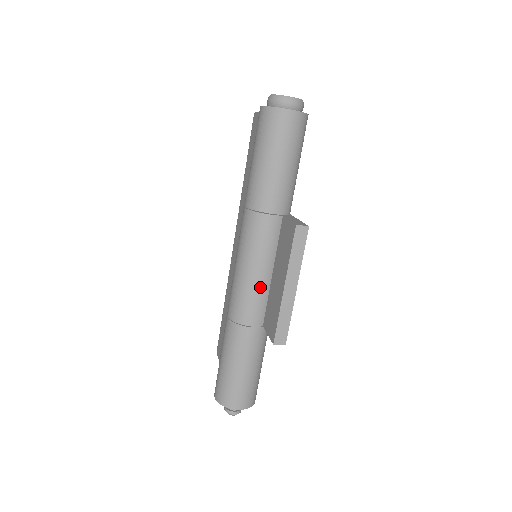
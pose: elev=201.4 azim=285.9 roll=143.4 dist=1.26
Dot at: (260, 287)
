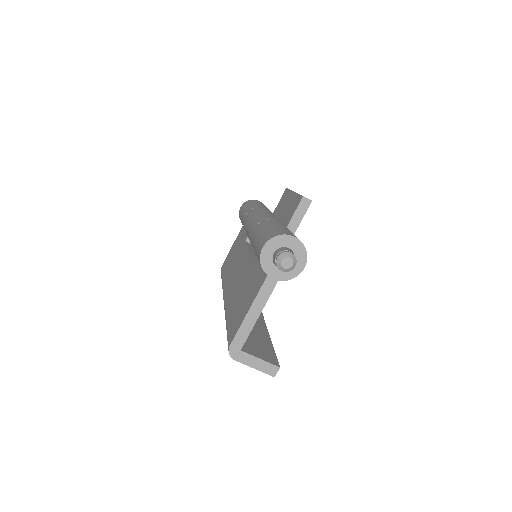
Dot at: (274, 216)
